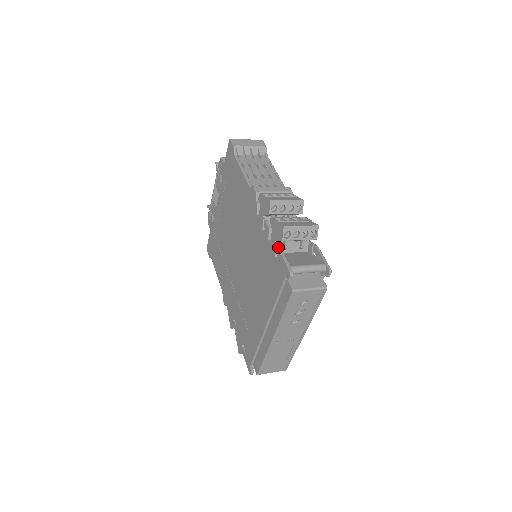
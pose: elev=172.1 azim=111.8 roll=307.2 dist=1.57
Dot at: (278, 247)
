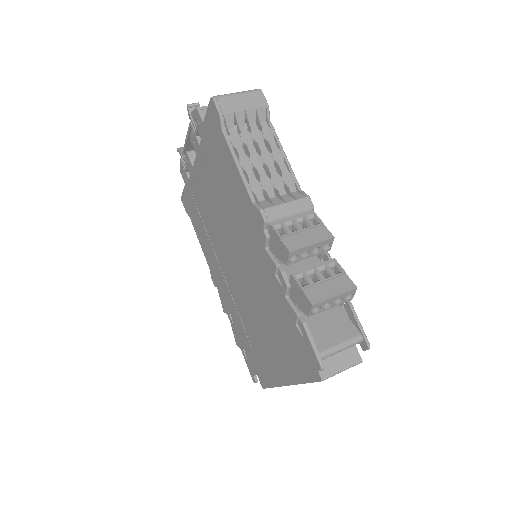
Dot at: (302, 322)
